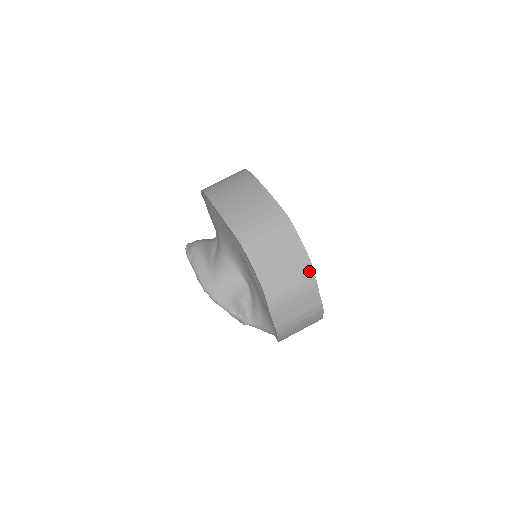
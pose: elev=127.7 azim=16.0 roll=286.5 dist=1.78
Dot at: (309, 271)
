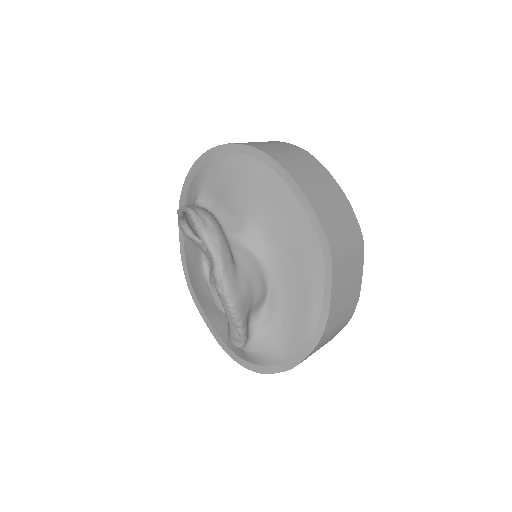
Dot at: (354, 307)
